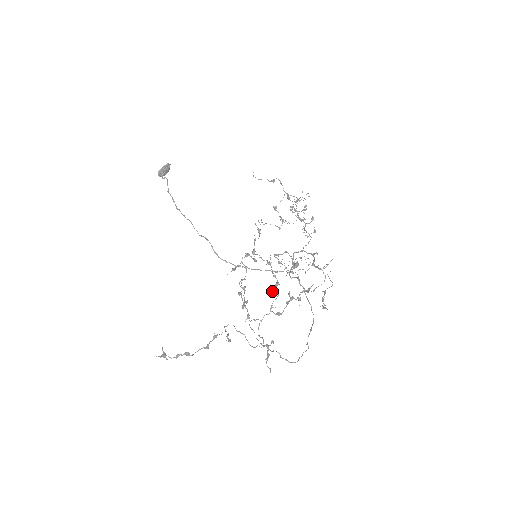
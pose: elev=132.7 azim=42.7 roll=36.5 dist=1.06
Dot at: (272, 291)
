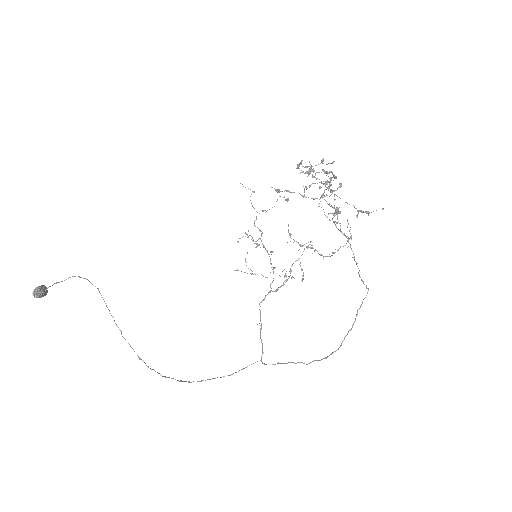
Dot at: occluded
